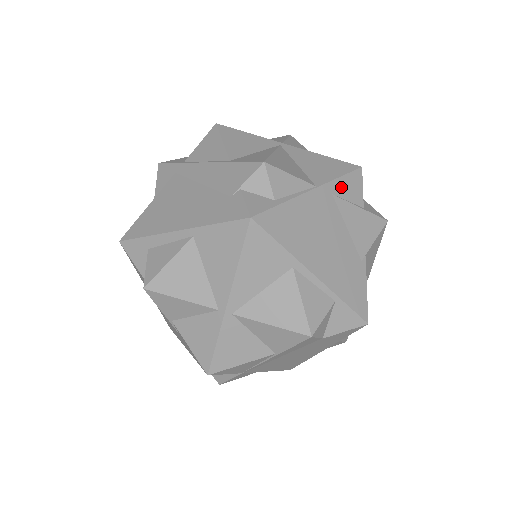
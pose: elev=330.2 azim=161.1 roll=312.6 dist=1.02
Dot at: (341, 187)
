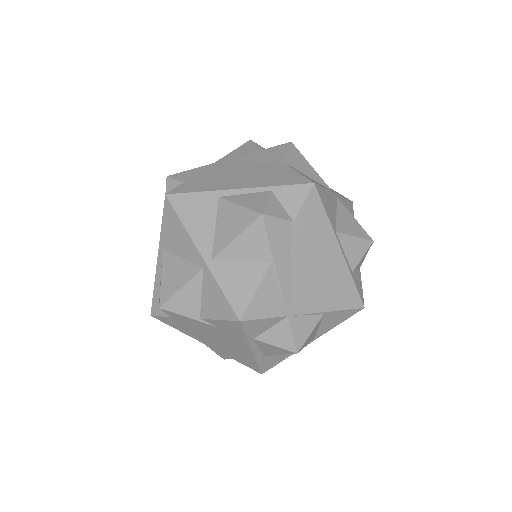
Dot at: (237, 153)
